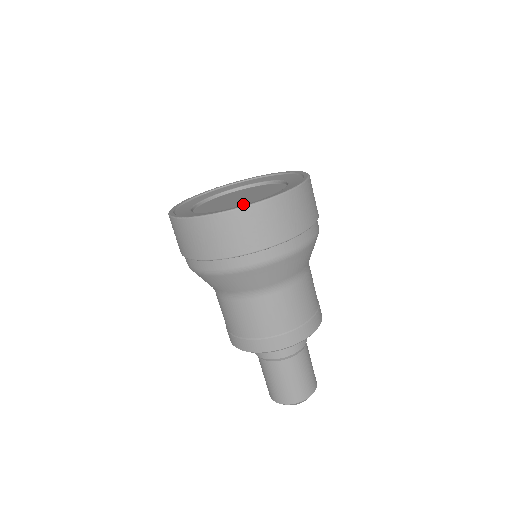
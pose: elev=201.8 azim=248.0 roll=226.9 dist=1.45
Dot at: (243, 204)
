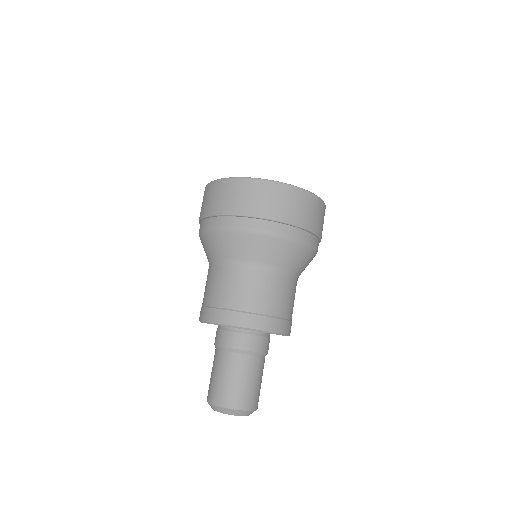
Dot at: occluded
